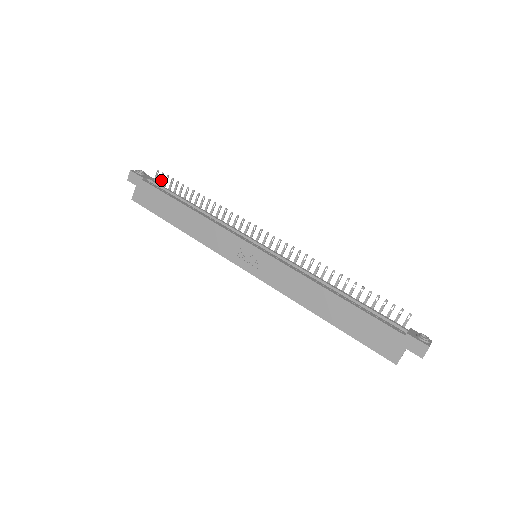
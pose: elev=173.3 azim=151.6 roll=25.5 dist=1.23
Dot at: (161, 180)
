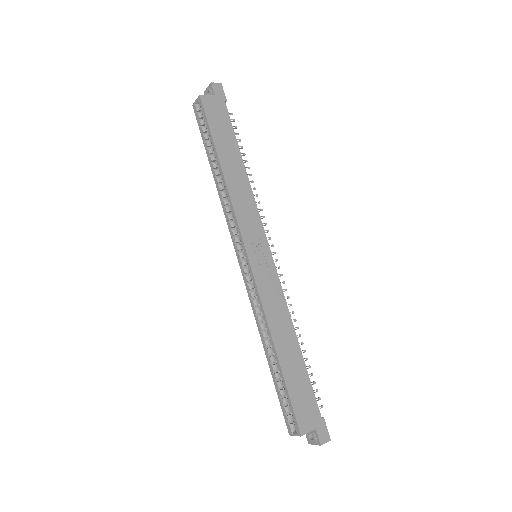
Dot at: occluded
